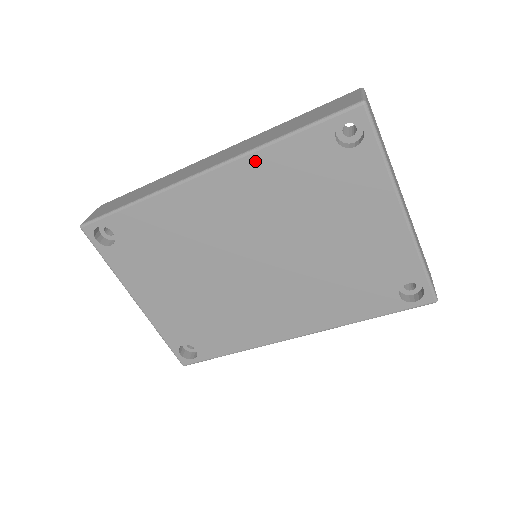
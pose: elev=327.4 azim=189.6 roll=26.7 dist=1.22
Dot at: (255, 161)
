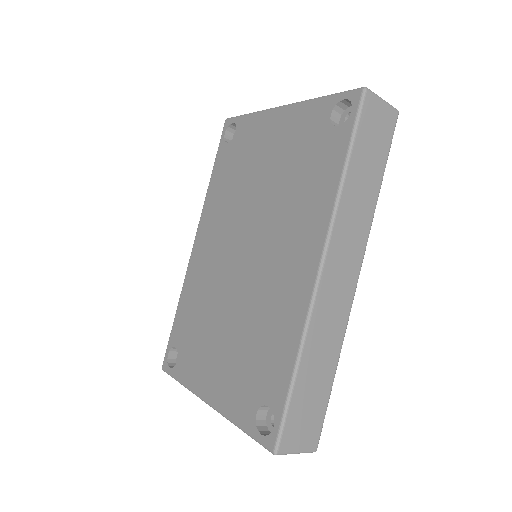
Dot at: (208, 202)
